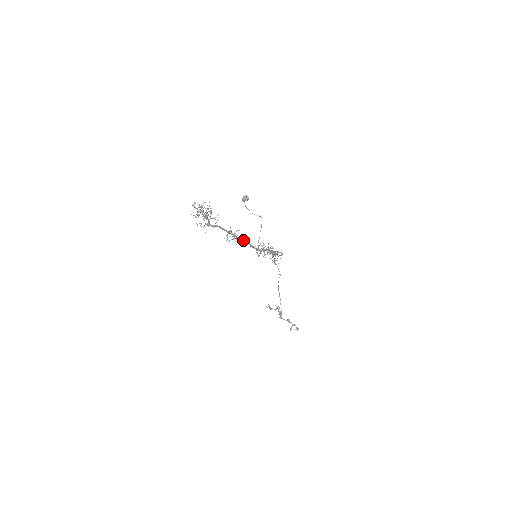
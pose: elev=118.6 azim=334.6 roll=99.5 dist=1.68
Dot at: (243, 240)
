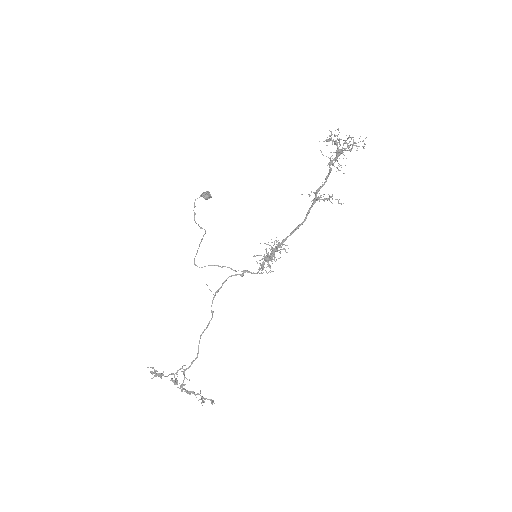
Dot at: (308, 213)
